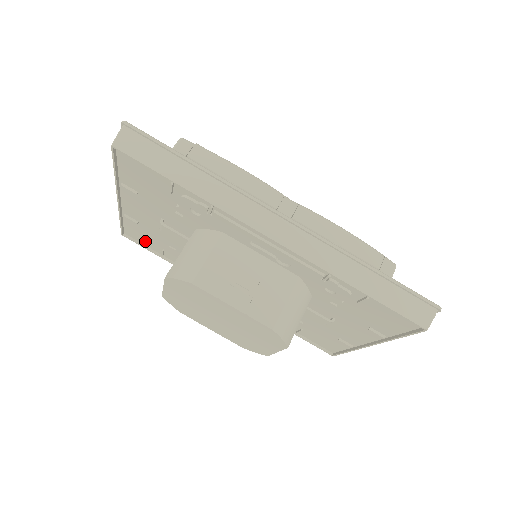
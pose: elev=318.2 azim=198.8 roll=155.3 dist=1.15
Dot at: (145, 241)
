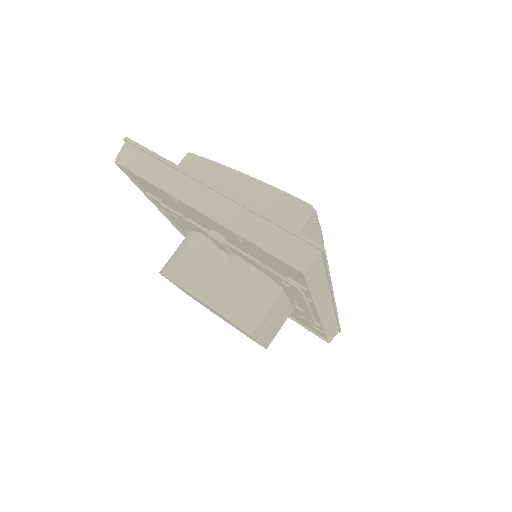
Dot at: (144, 184)
